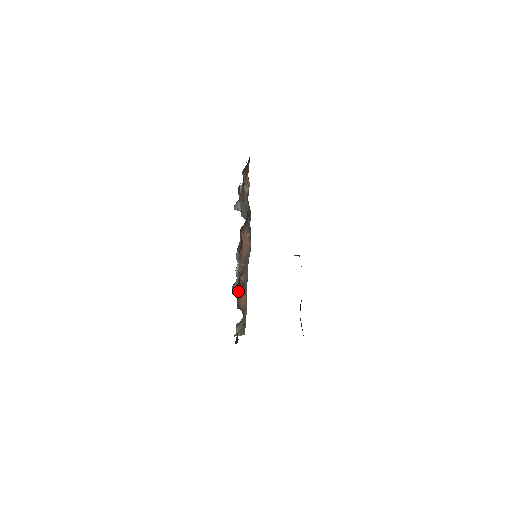
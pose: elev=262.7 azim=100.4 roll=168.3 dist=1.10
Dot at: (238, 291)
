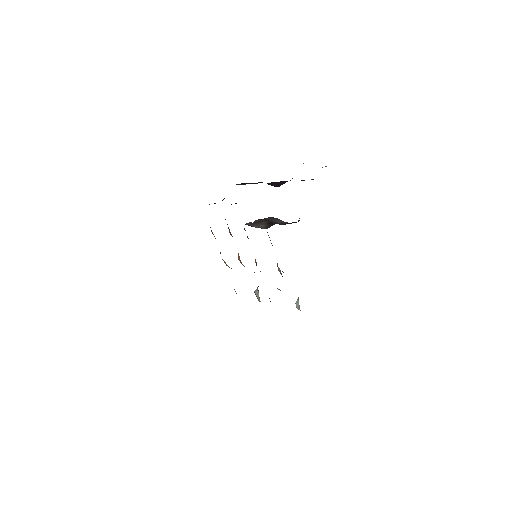
Dot at: occluded
